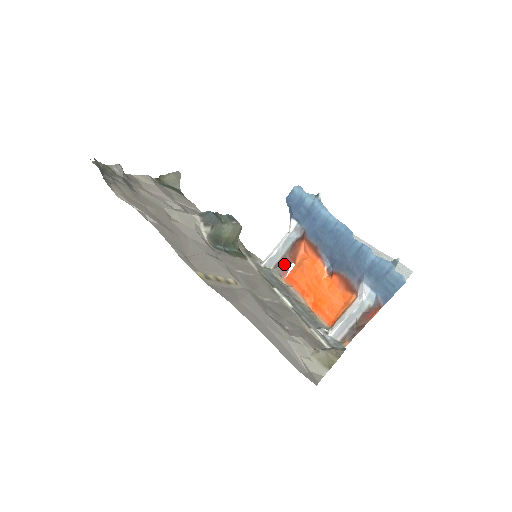
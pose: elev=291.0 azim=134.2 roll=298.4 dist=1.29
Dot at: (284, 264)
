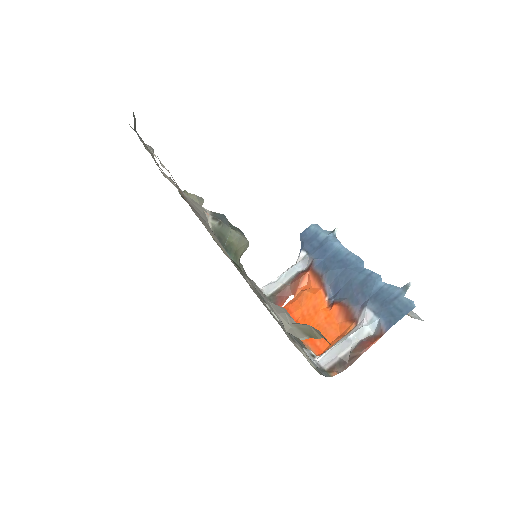
Dot at: (282, 294)
